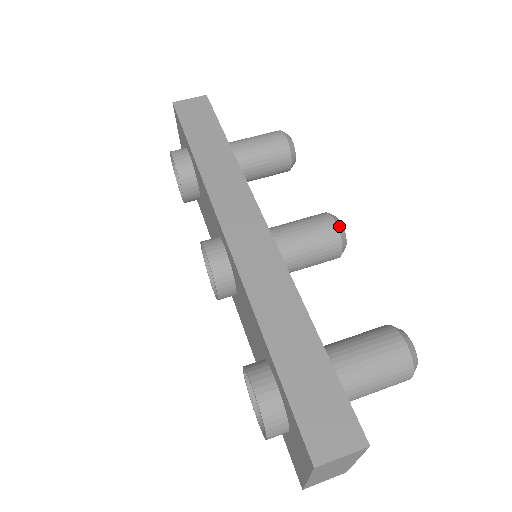
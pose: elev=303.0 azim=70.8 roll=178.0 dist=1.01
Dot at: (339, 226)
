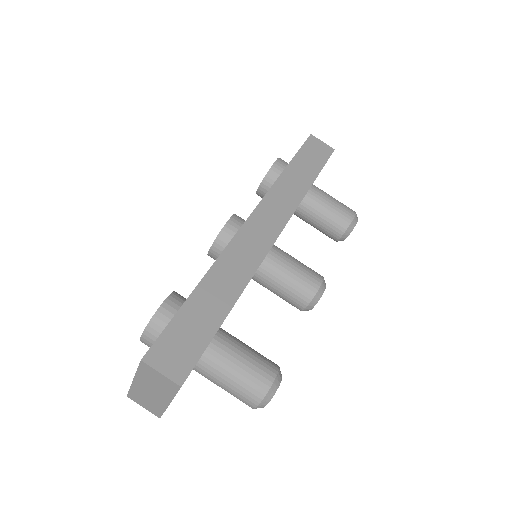
Dot at: (320, 290)
